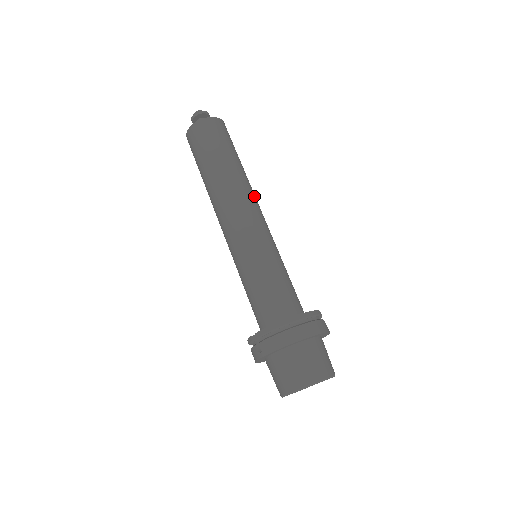
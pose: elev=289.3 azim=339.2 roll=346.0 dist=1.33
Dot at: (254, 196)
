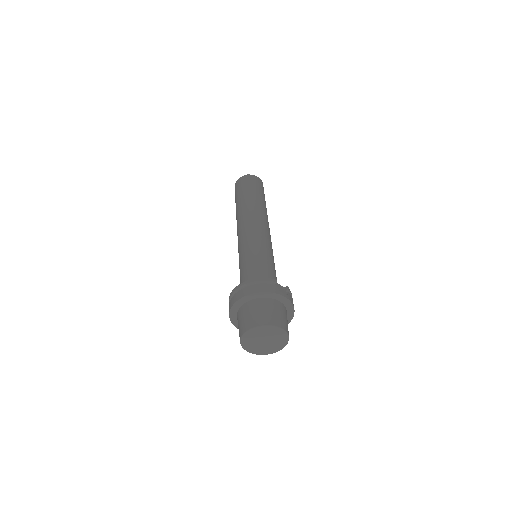
Dot at: (261, 216)
